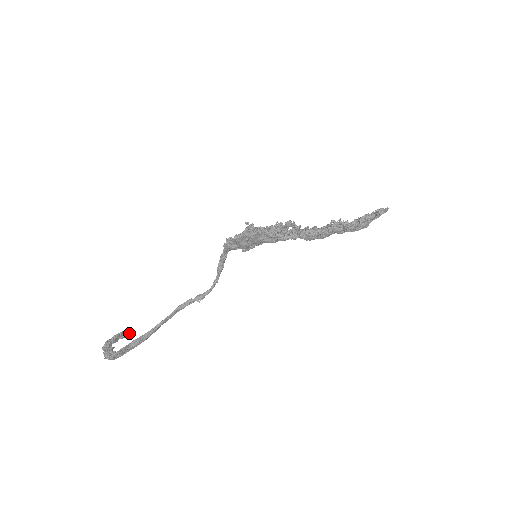
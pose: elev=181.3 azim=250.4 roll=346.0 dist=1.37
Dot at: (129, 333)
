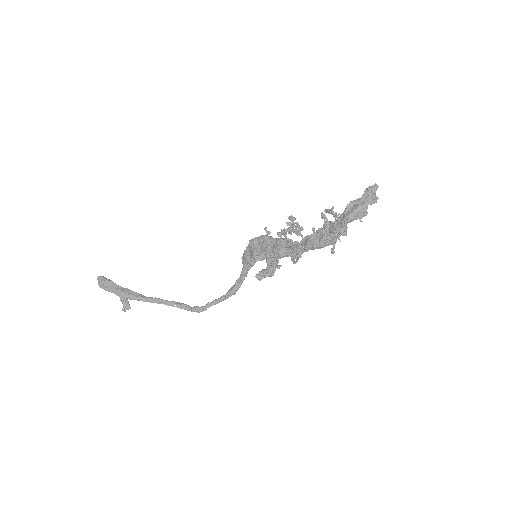
Dot at: (128, 309)
